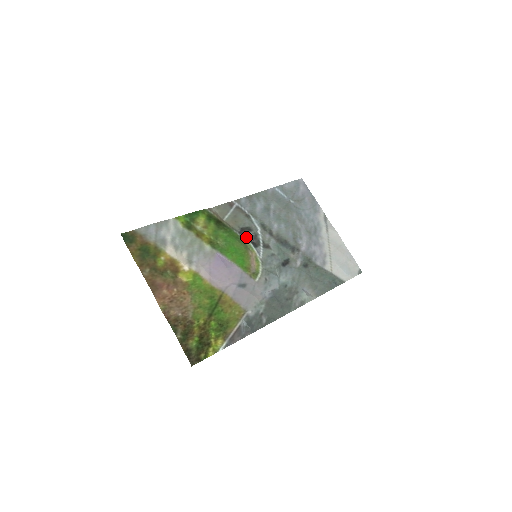
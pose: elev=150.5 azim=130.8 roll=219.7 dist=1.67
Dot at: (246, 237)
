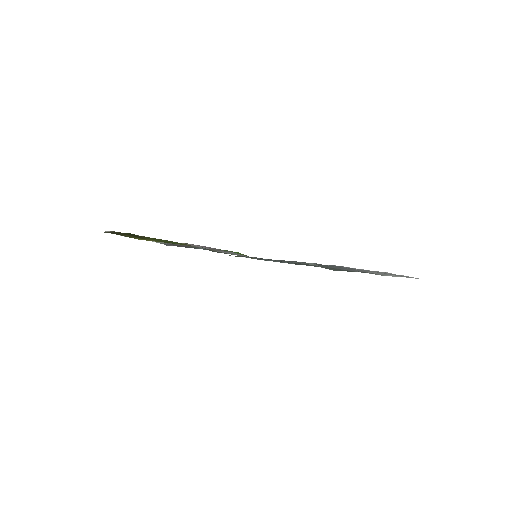
Dot at: occluded
